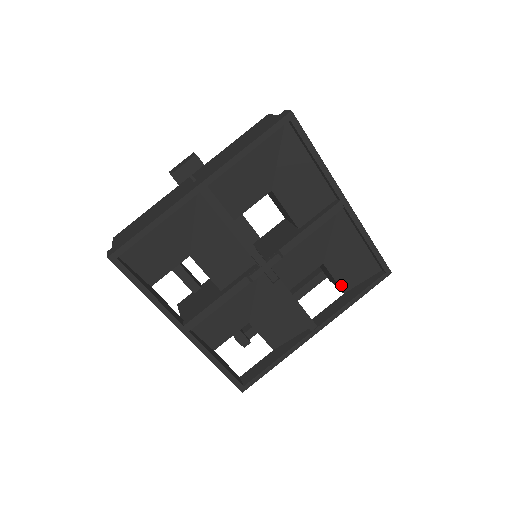
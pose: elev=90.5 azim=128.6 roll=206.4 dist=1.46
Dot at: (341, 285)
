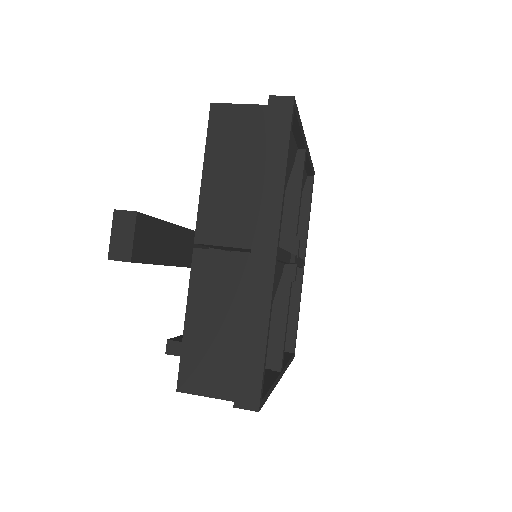
Dot at: occluded
